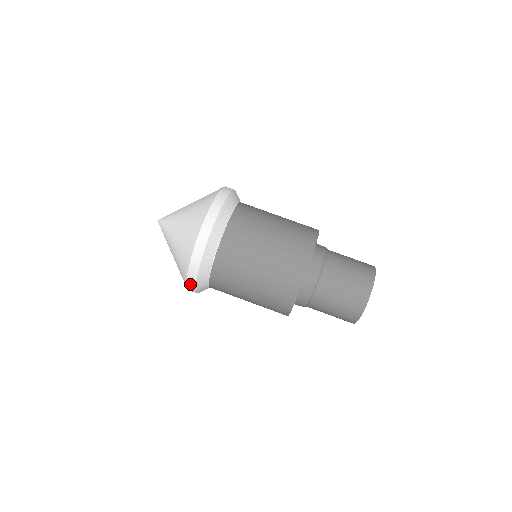
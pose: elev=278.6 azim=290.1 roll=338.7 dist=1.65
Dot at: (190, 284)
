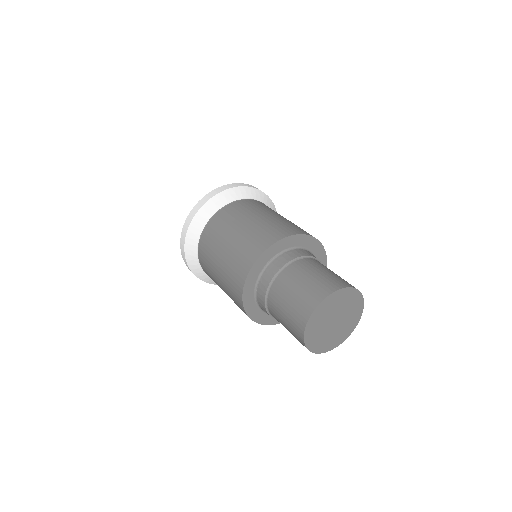
Dot at: (184, 260)
